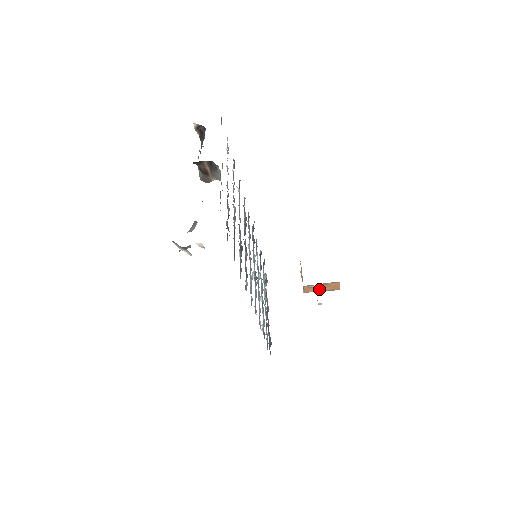
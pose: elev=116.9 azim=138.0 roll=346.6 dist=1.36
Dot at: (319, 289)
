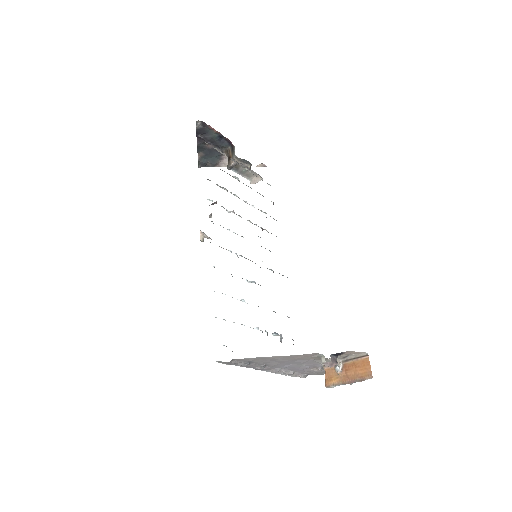
Dot at: (344, 376)
